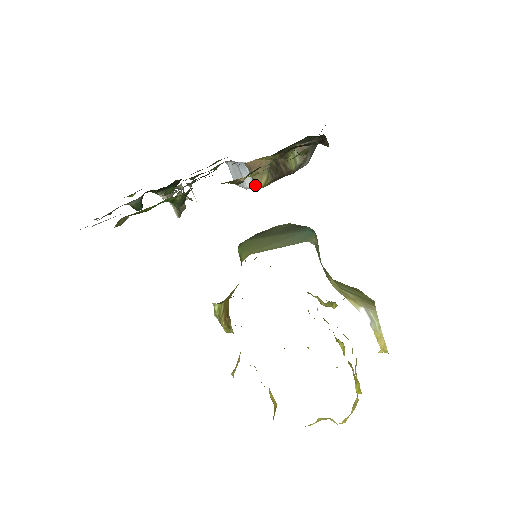
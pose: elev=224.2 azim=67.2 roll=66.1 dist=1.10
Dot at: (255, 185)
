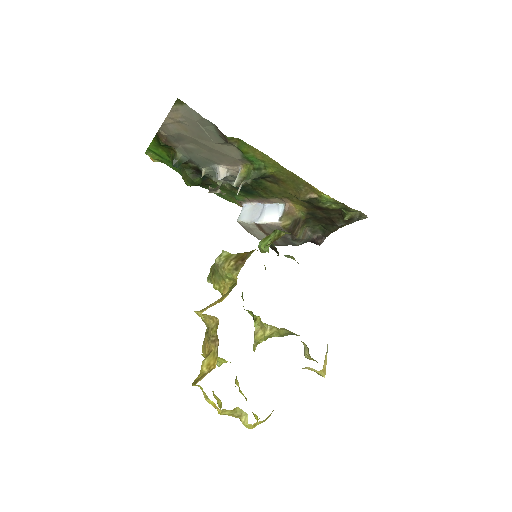
Dot at: (281, 220)
